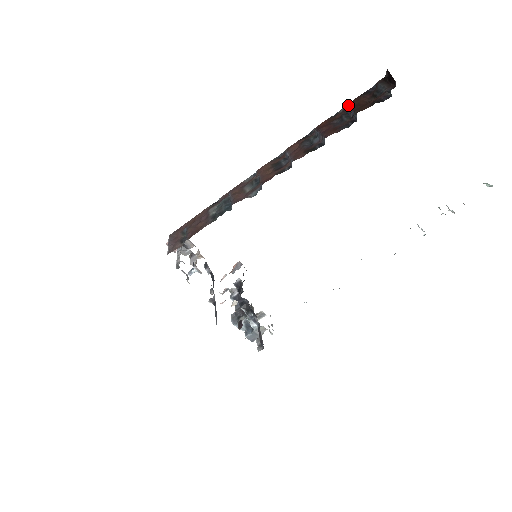
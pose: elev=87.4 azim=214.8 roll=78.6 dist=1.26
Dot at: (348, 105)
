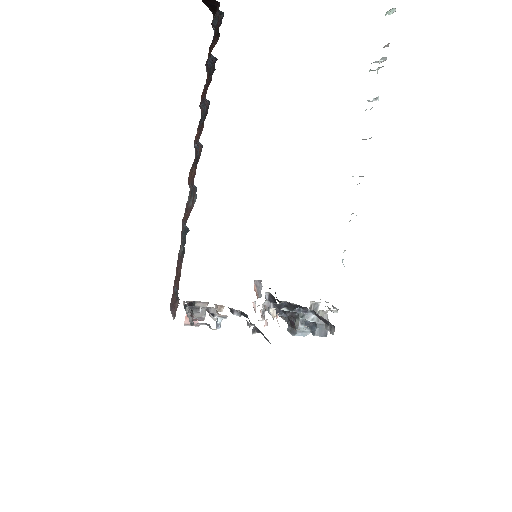
Dot at: (206, 62)
